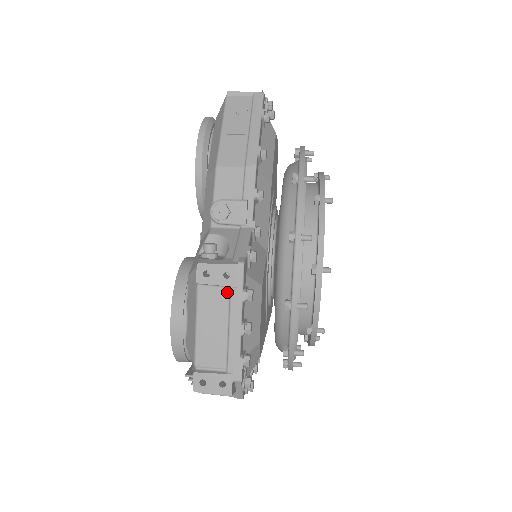
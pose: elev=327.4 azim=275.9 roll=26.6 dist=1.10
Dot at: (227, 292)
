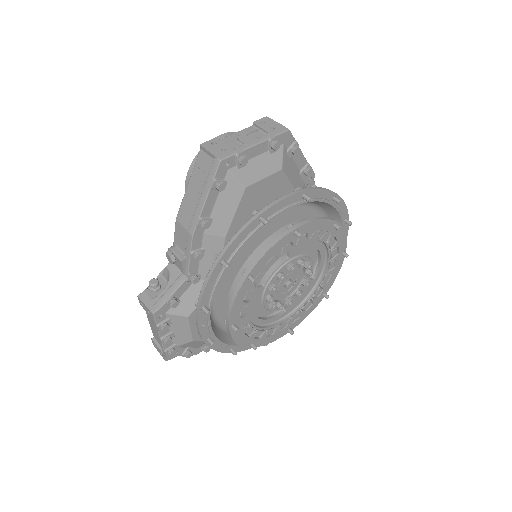
Dot at: occluded
